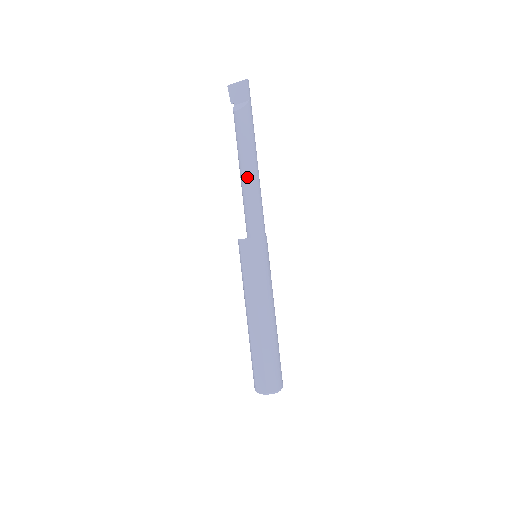
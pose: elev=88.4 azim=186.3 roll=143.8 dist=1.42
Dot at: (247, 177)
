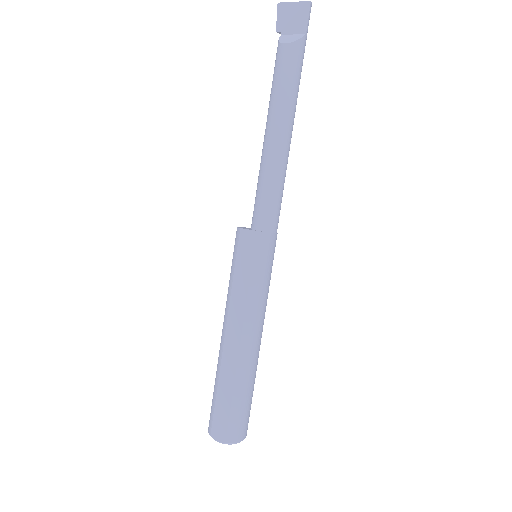
Dot at: (275, 144)
